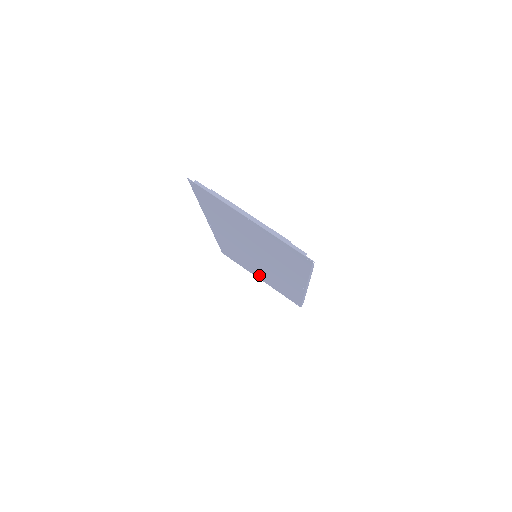
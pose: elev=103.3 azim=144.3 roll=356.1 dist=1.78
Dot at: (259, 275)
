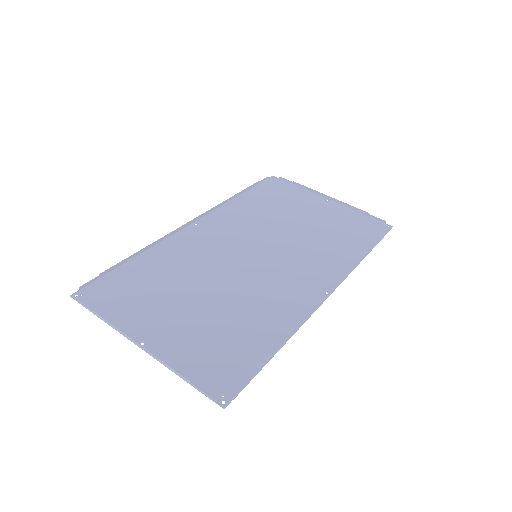
Dot at: (315, 209)
